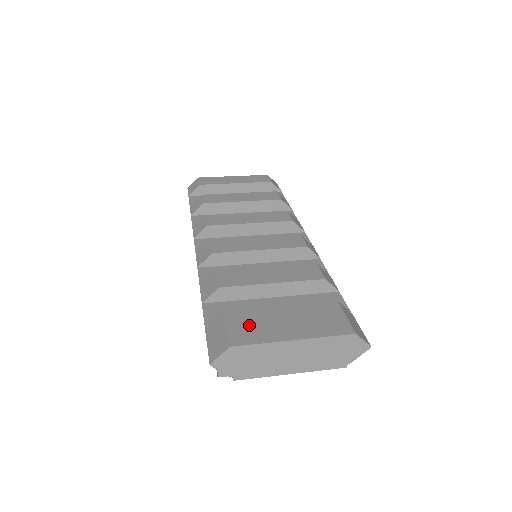
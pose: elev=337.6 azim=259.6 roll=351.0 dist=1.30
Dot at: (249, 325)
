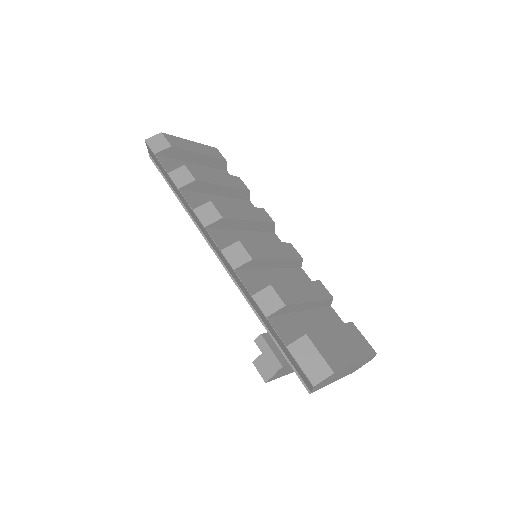
Dot at: (329, 349)
